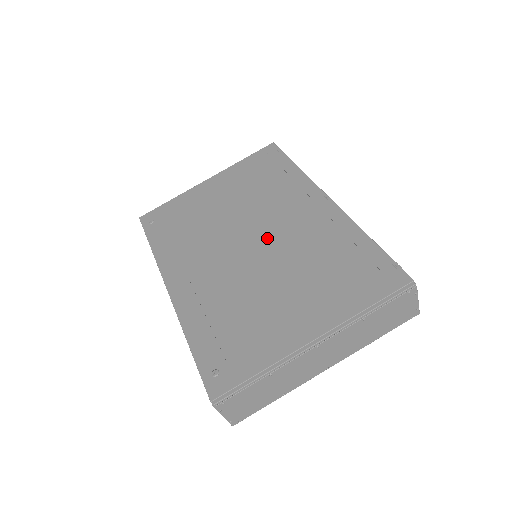
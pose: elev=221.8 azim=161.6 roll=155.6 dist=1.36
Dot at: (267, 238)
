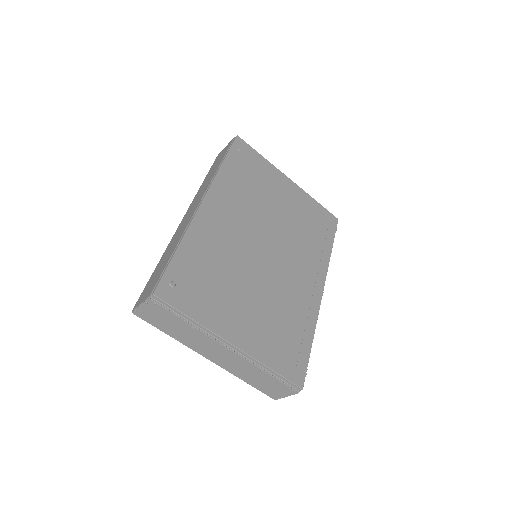
Dot at: (276, 261)
